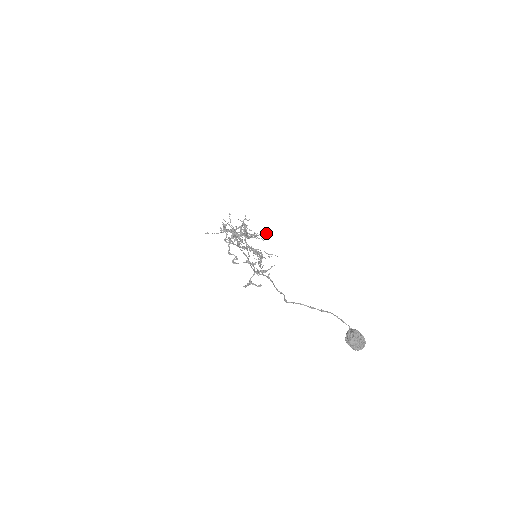
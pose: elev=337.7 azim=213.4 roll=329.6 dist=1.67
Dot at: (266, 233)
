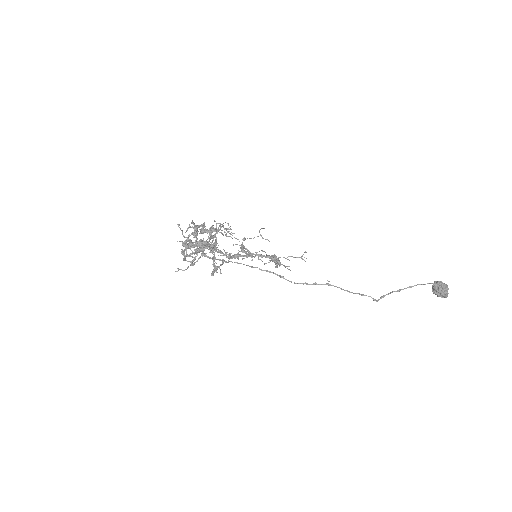
Dot at: occluded
